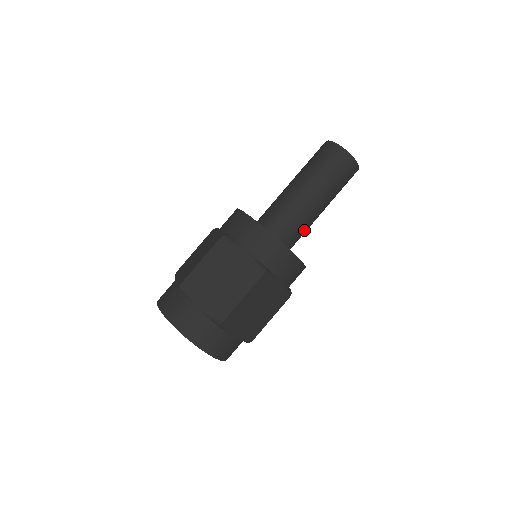
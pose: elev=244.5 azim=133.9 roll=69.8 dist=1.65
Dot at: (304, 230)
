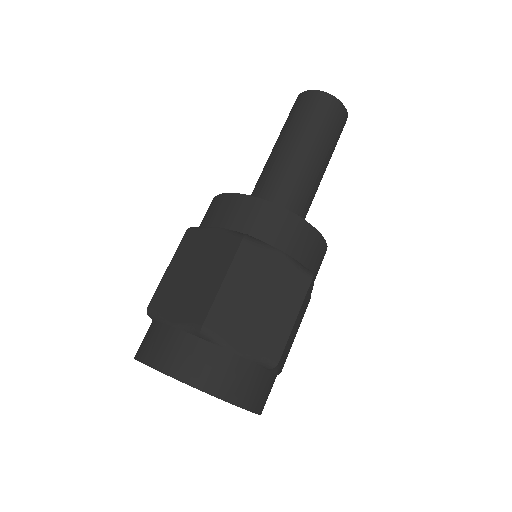
Dot at: (302, 195)
